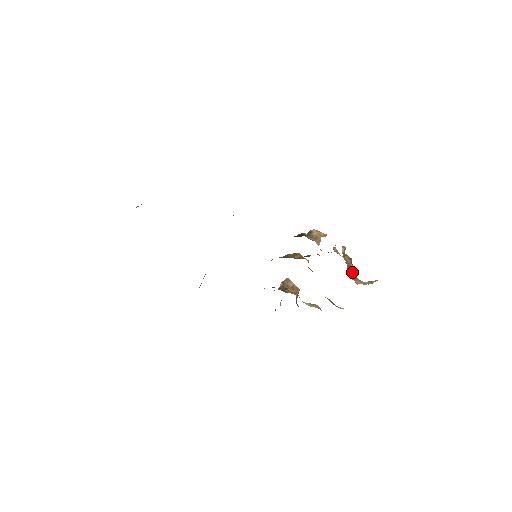
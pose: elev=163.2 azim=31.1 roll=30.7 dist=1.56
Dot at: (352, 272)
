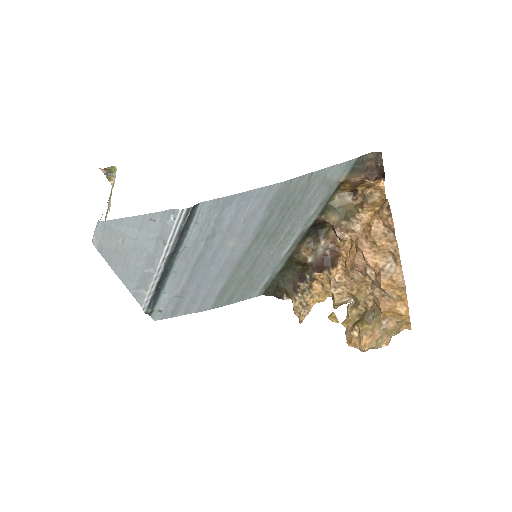
Dot at: (365, 321)
